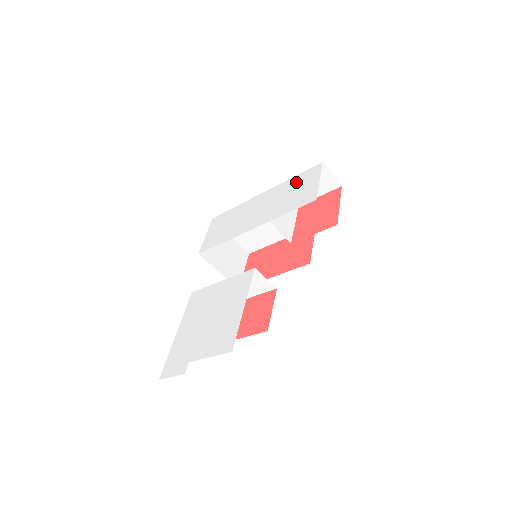
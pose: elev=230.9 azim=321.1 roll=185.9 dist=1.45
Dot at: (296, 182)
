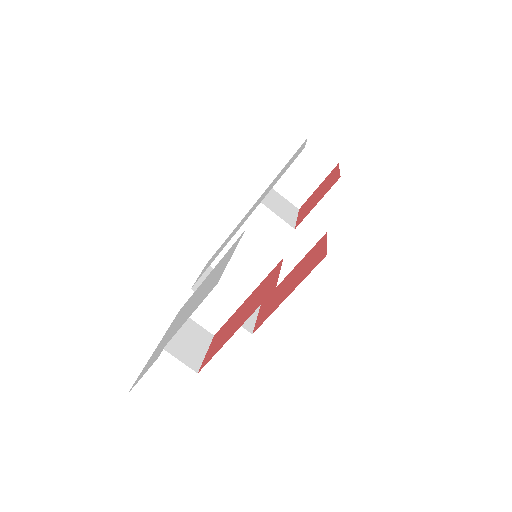
Dot at: (284, 167)
